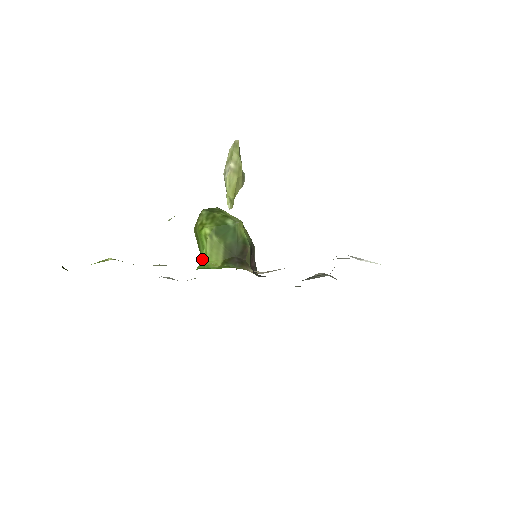
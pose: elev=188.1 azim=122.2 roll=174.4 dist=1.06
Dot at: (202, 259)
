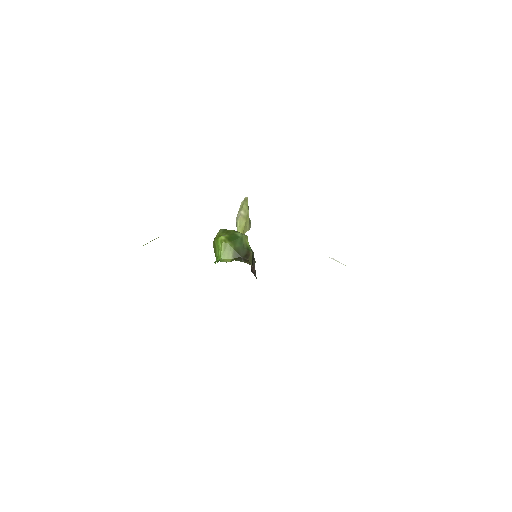
Dot at: (217, 258)
